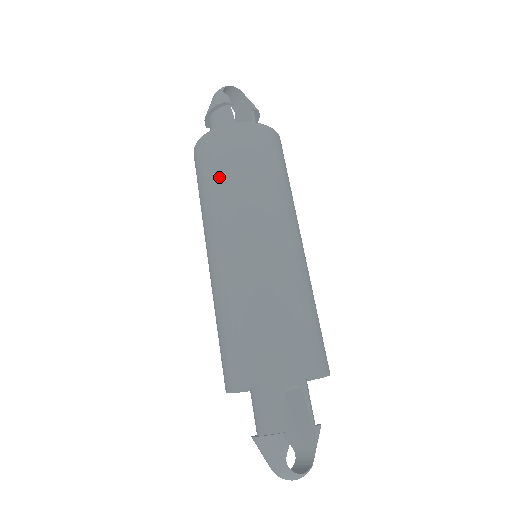
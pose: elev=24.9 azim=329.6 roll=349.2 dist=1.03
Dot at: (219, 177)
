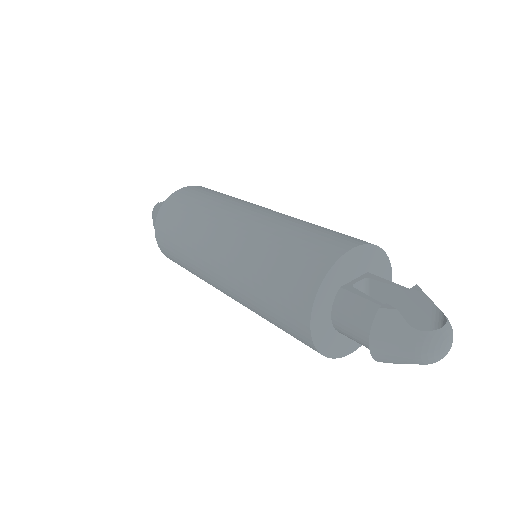
Dot at: (180, 230)
